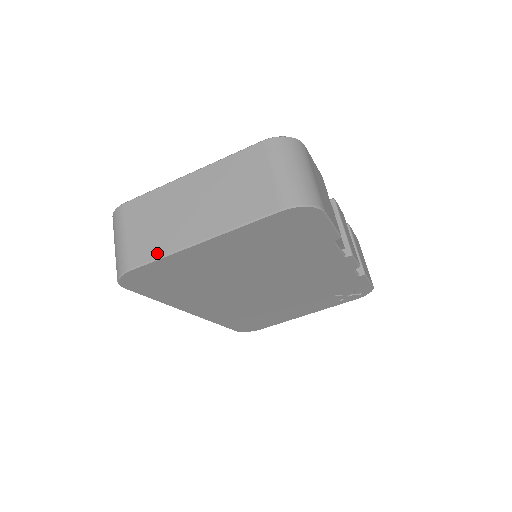
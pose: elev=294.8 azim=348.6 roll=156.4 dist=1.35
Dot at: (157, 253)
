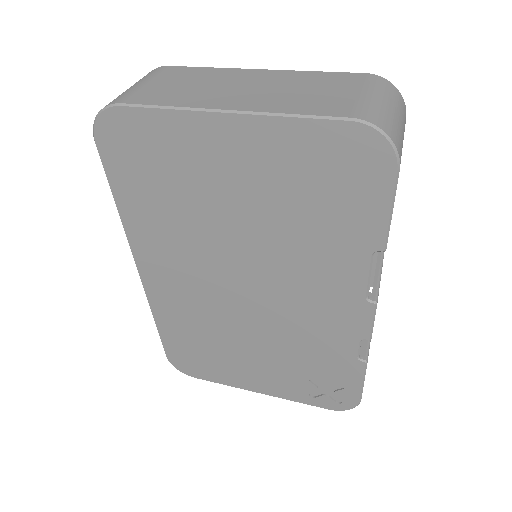
Dot at: (166, 102)
